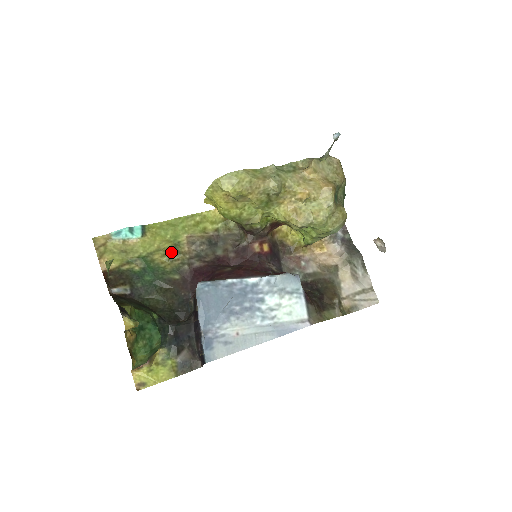
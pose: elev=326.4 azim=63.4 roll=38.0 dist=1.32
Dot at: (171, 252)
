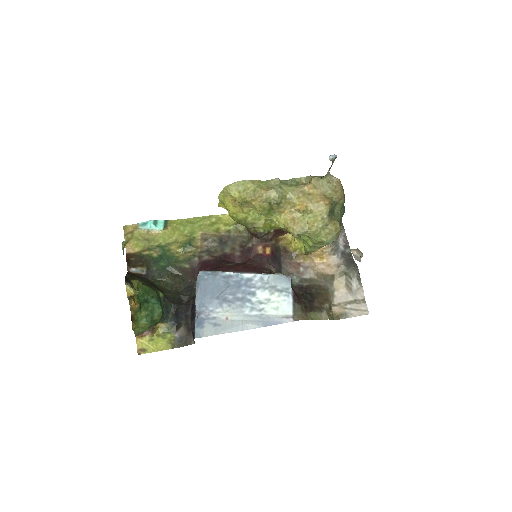
Dot at: (186, 245)
